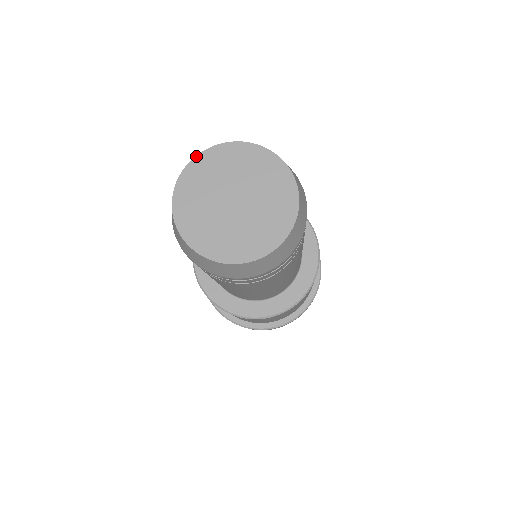
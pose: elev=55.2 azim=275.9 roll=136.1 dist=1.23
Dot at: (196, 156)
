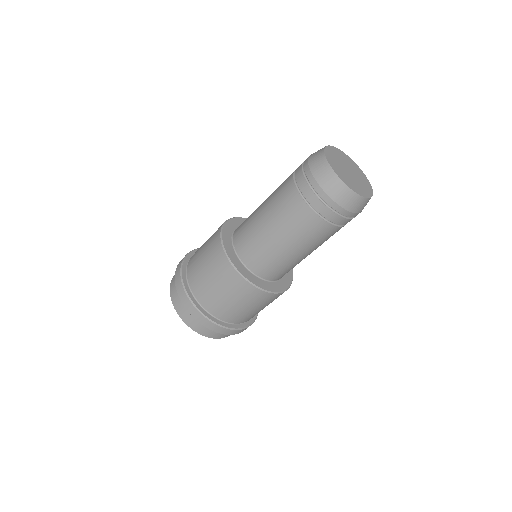
Dot at: (328, 145)
